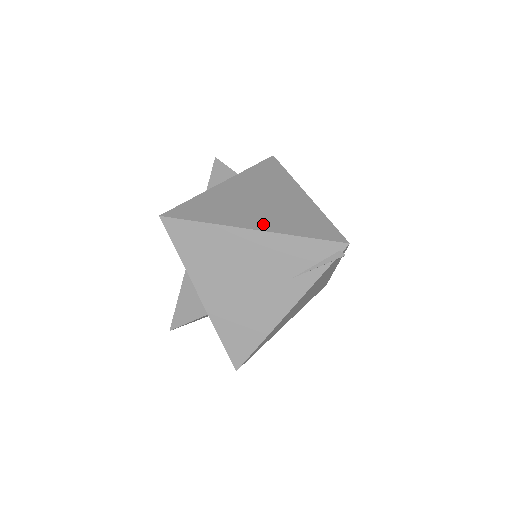
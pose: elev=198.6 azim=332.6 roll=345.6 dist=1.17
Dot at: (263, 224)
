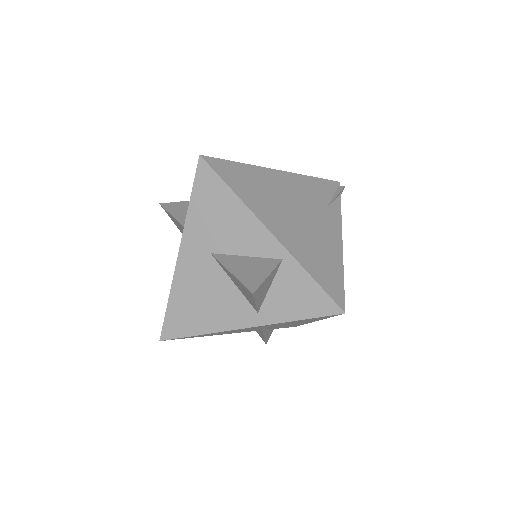
Dot at: occluded
